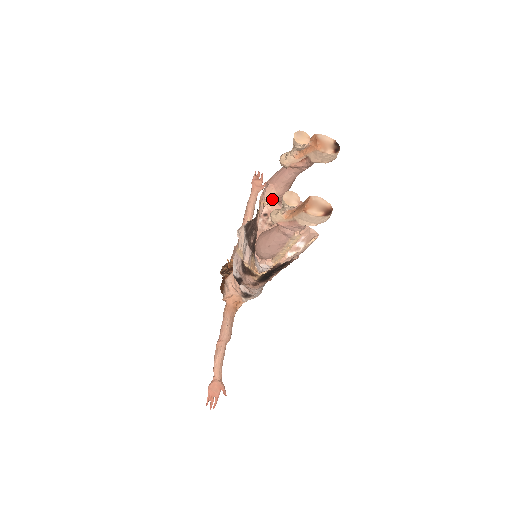
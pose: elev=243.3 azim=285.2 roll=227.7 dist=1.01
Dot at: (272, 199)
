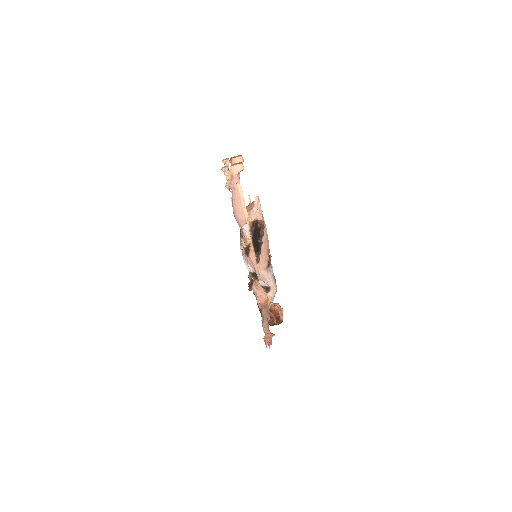
Dot at: occluded
